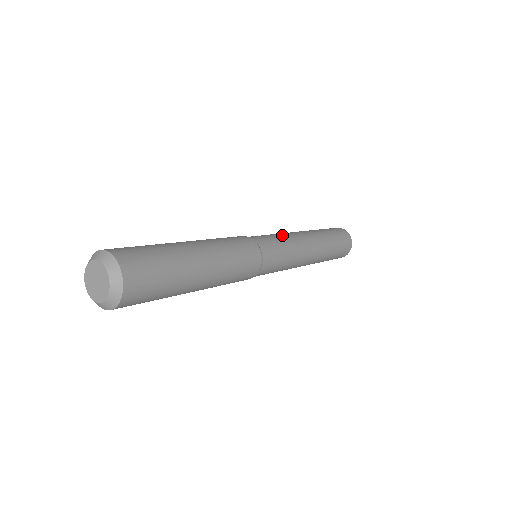
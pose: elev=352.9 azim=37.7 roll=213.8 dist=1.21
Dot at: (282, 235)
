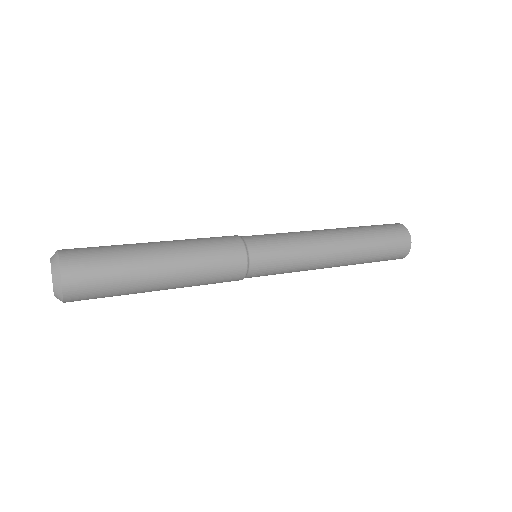
Dot at: (289, 232)
